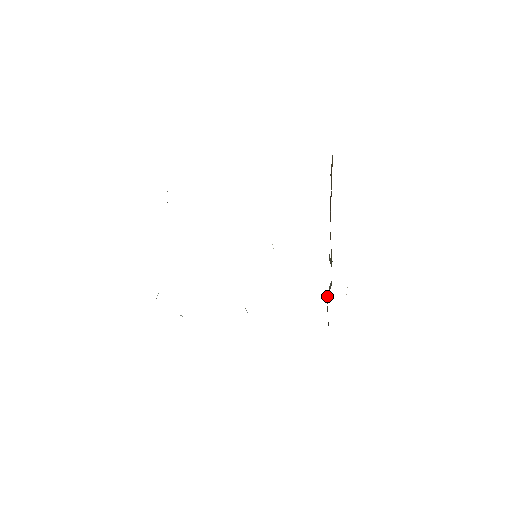
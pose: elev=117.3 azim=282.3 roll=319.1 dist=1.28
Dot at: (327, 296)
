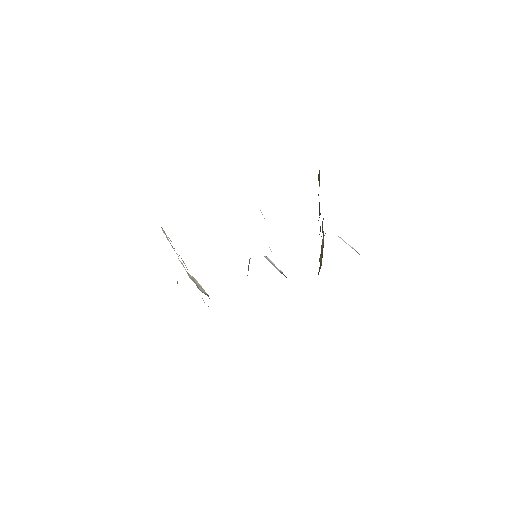
Dot at: (320, 263)
